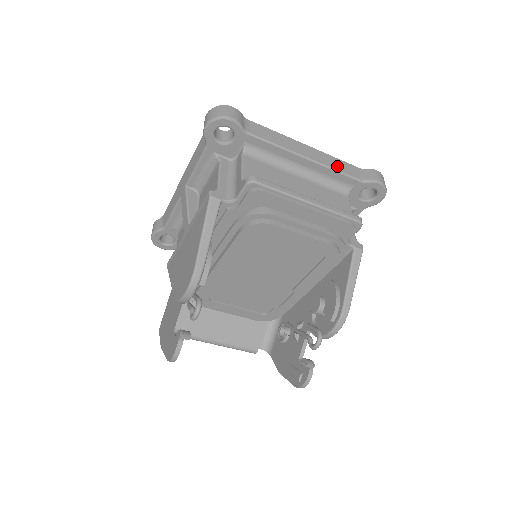
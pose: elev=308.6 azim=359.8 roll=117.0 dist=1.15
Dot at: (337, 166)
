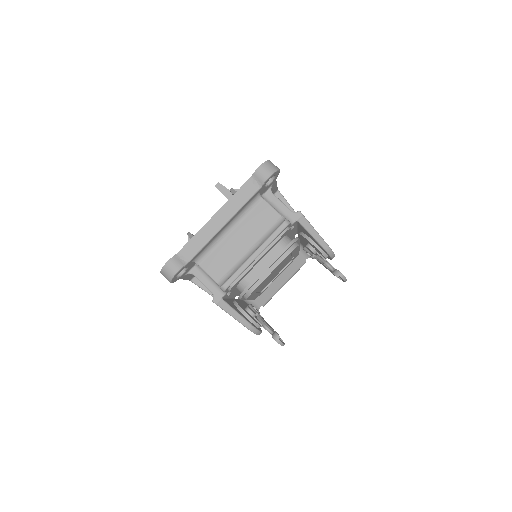
Dot at: (239, 202)
